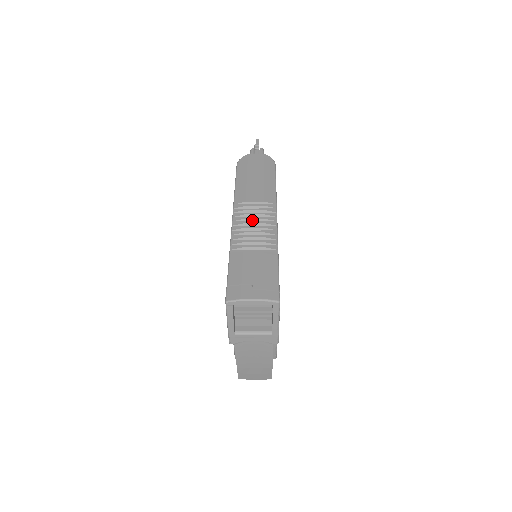
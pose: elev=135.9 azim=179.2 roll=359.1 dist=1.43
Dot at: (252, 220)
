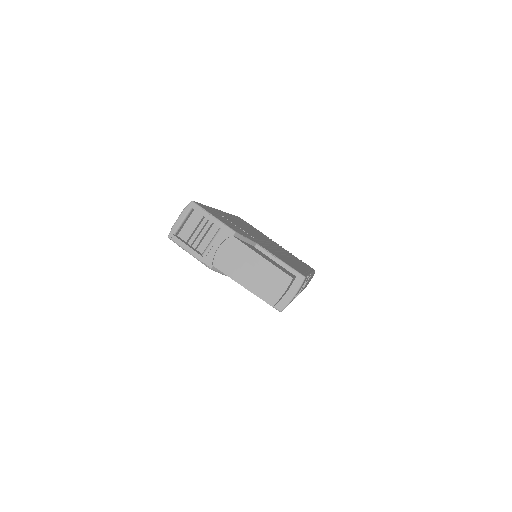
Dot at: occluded
